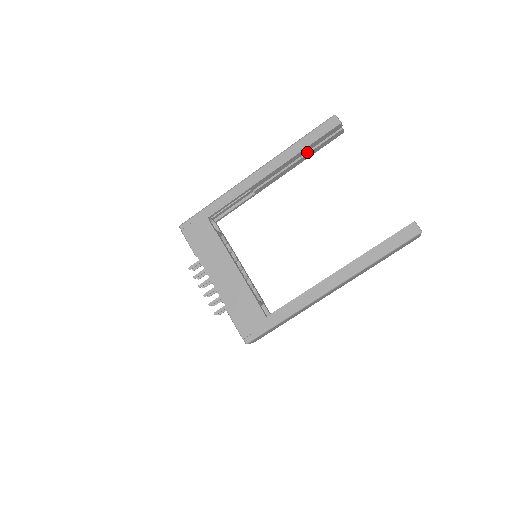
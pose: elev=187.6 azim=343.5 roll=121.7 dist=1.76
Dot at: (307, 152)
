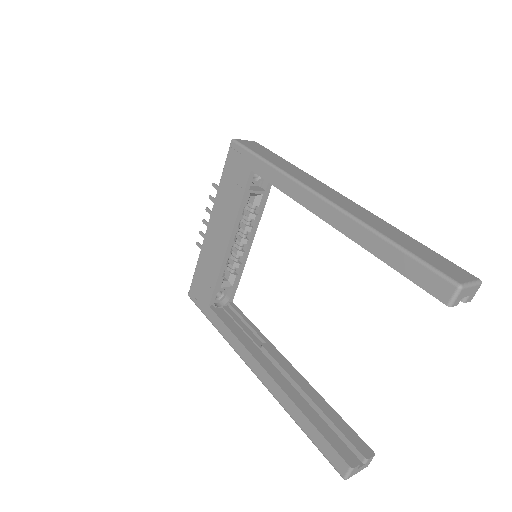
Dot at: occluded
